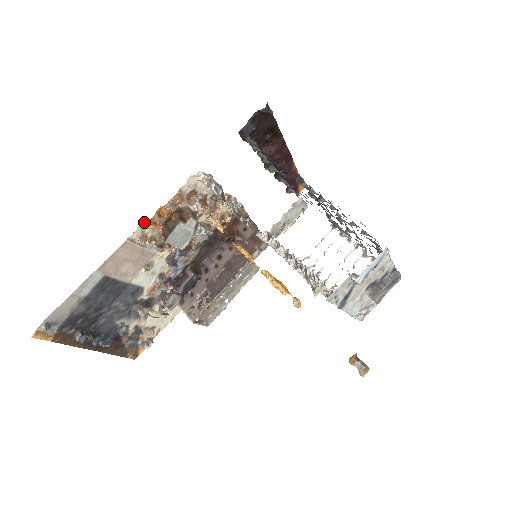
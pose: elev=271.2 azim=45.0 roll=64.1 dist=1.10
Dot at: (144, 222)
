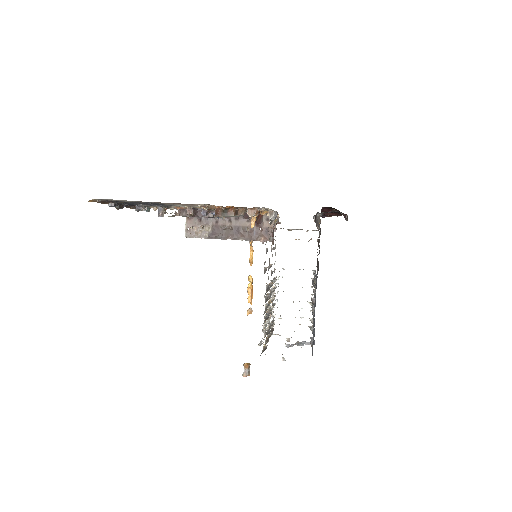
Dot at: occluded
